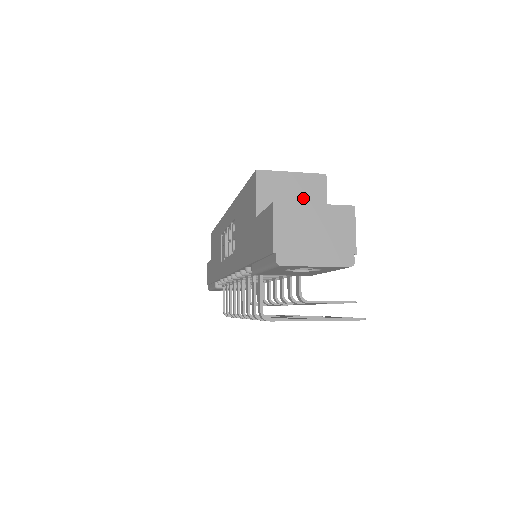
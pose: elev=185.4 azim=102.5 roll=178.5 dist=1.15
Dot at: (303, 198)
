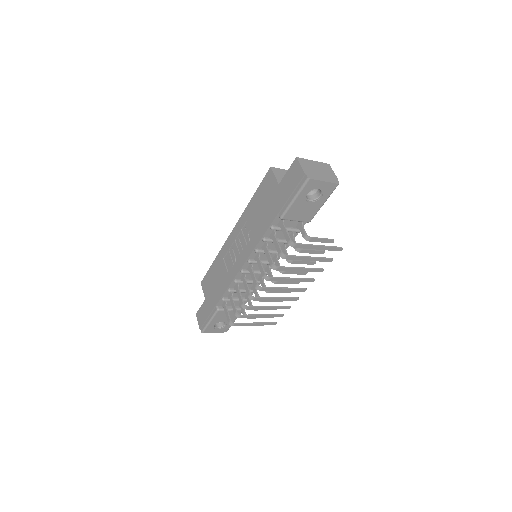
Dot at: occluded
